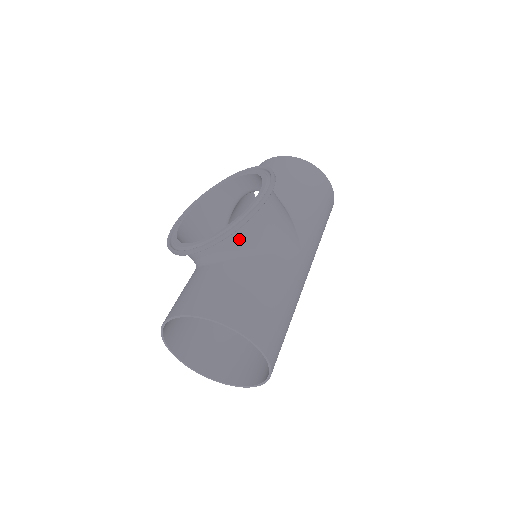
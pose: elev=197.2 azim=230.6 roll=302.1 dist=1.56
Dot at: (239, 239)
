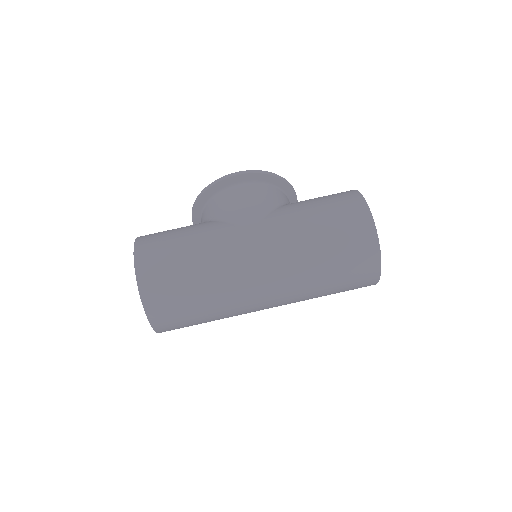
Dot at: (208, 209)
